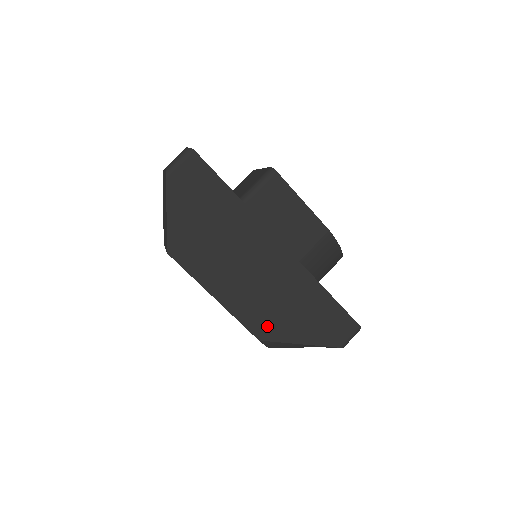
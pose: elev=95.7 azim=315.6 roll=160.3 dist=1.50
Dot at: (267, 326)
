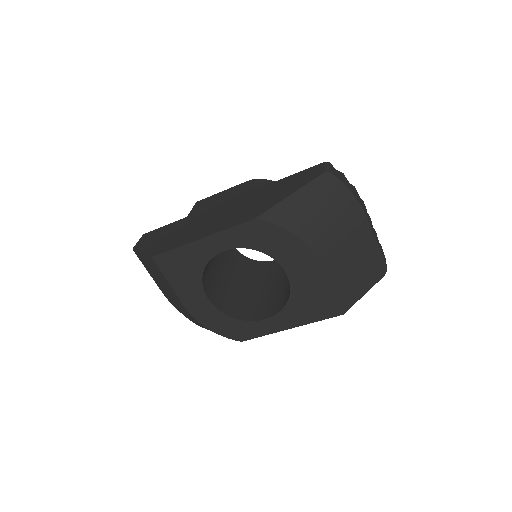
Dot at: (253, 213)
